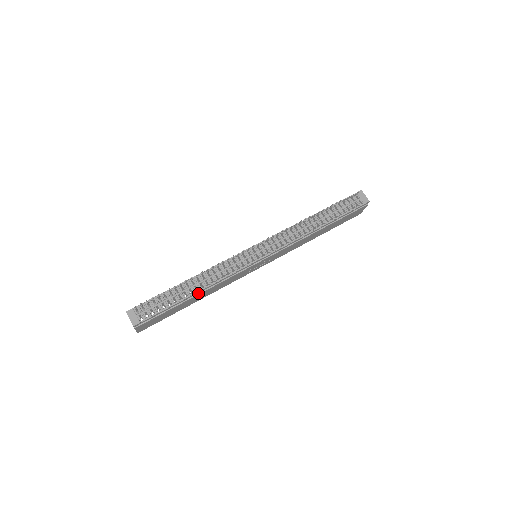
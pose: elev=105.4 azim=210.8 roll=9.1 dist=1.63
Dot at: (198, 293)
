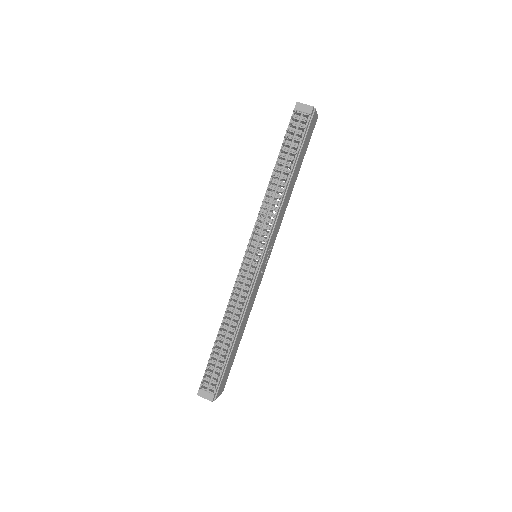
Dot at: (236, 334)
